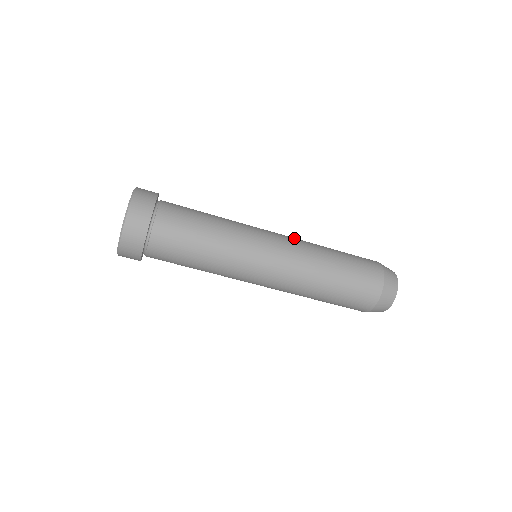
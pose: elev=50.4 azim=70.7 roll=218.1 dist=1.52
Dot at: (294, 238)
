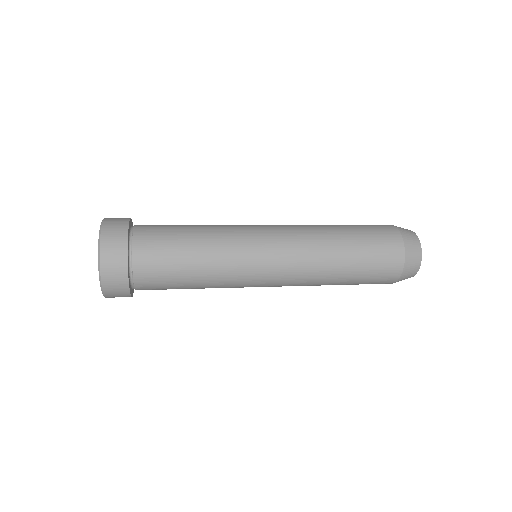
Dot at: (299, 250)
